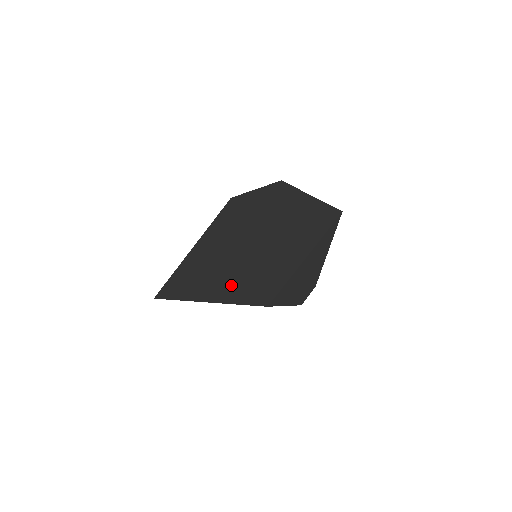
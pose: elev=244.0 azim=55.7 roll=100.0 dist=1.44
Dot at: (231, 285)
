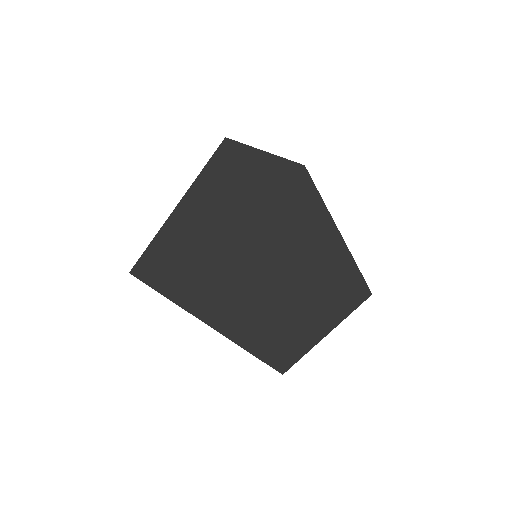
Dot at: (240, 320)
